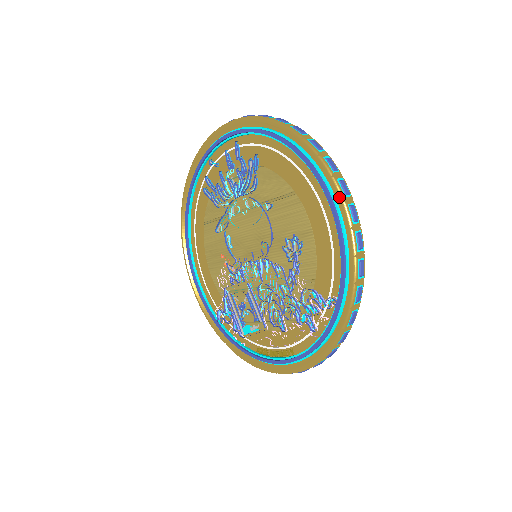
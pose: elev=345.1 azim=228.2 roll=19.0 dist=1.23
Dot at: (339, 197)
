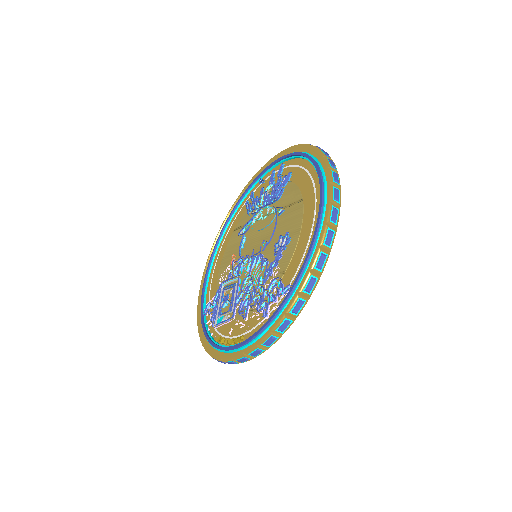
Dot at: (328, 198)
